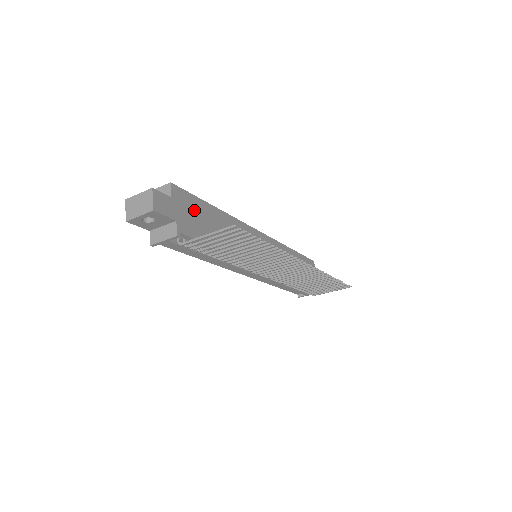
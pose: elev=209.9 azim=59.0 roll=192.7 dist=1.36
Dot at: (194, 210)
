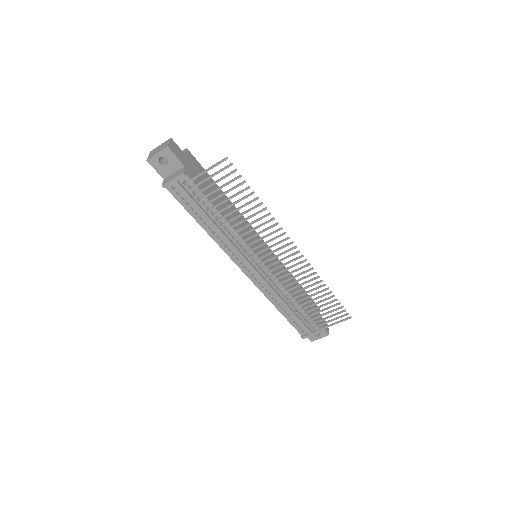
Dot at: (202, 175)
